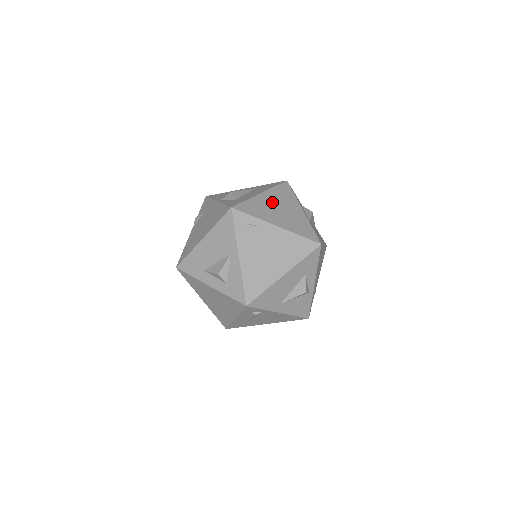
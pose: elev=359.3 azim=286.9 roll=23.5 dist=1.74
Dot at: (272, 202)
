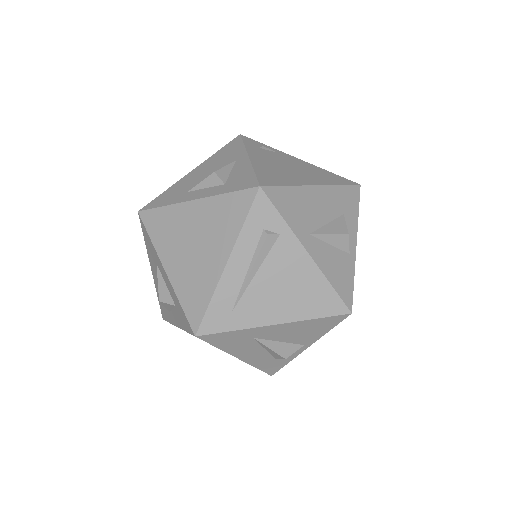
Dot at: occluded
